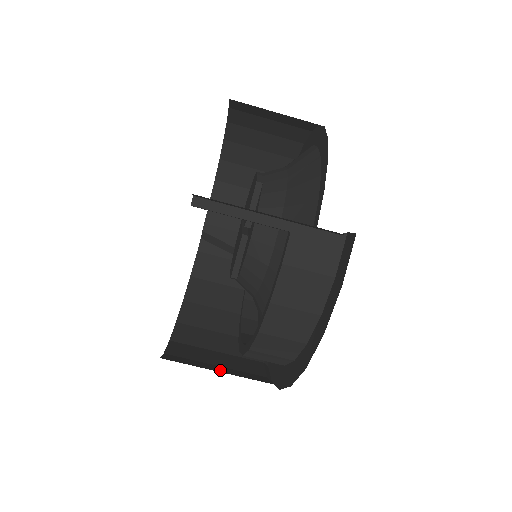
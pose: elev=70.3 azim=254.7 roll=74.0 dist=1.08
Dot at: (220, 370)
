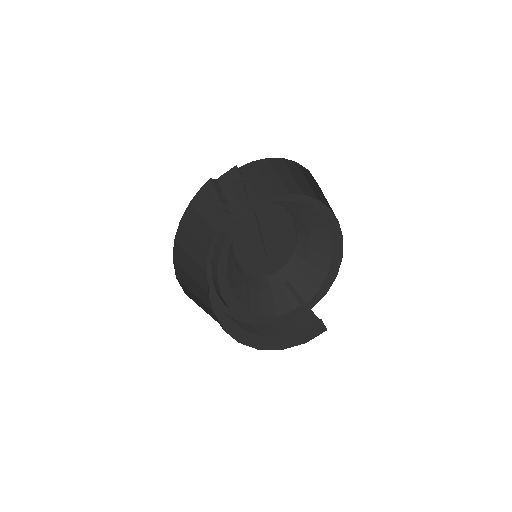
Dot at: (204, 308)
